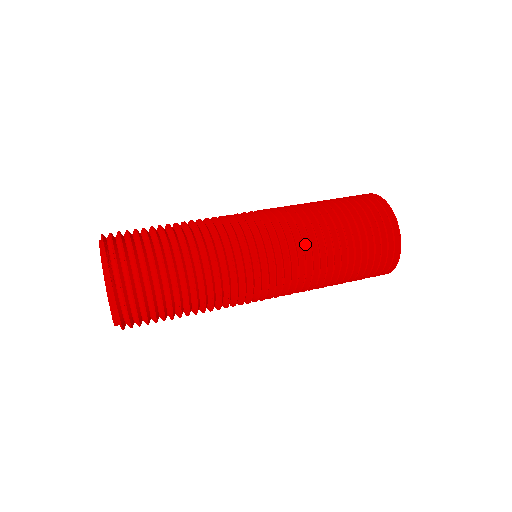
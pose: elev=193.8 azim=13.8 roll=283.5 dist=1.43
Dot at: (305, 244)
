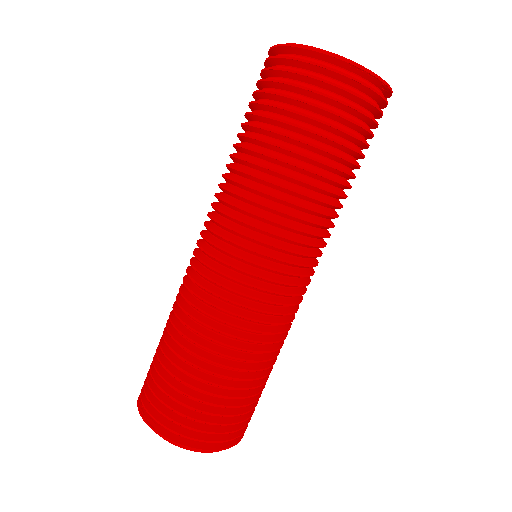
Dot at: (239, 199)
